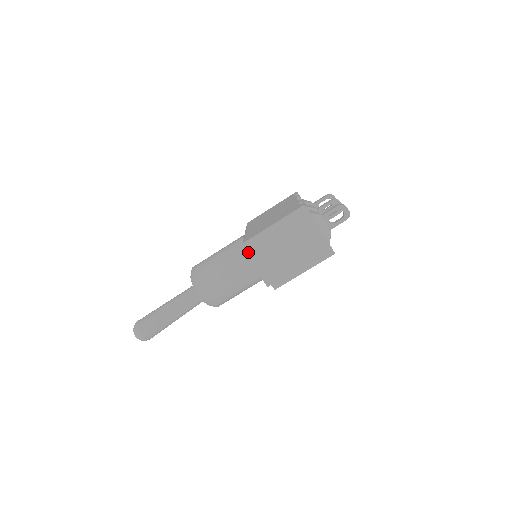
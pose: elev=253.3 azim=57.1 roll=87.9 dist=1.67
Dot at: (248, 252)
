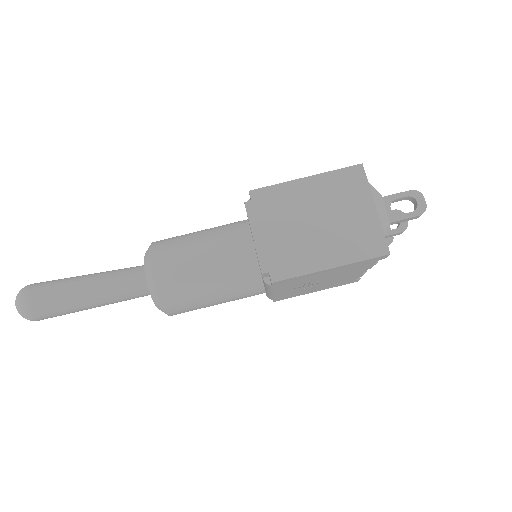
Dot at: (251, 207)
